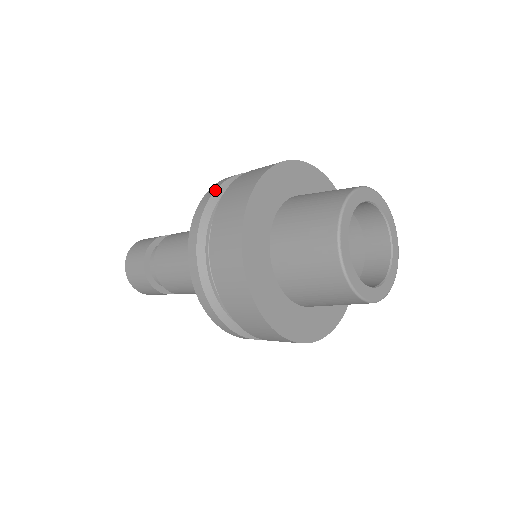
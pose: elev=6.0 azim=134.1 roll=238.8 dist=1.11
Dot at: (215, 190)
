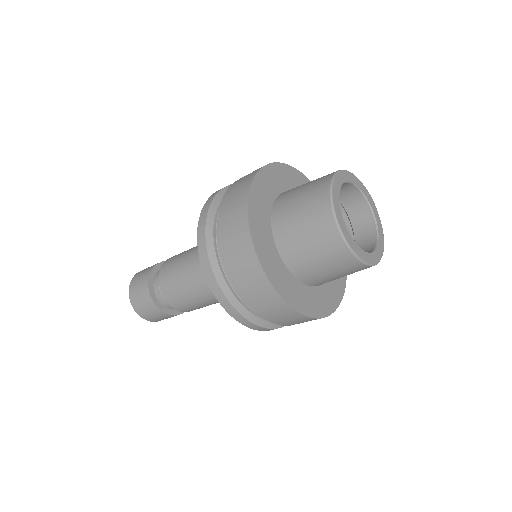
Dot at: occluded
